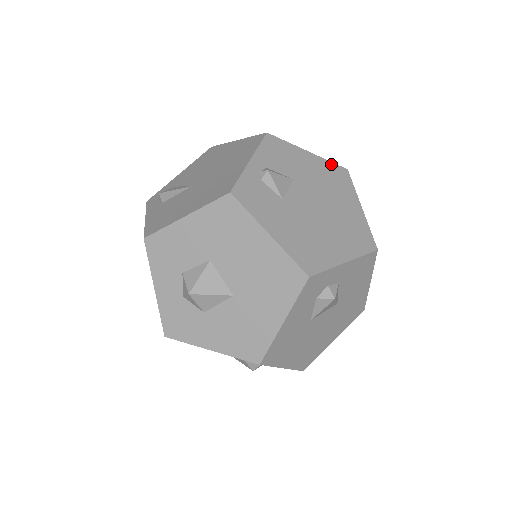
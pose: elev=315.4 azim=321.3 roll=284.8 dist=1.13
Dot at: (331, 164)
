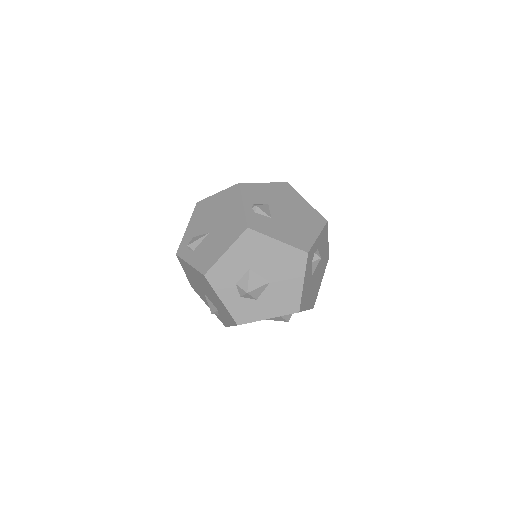
Dot at: (278, 184)
